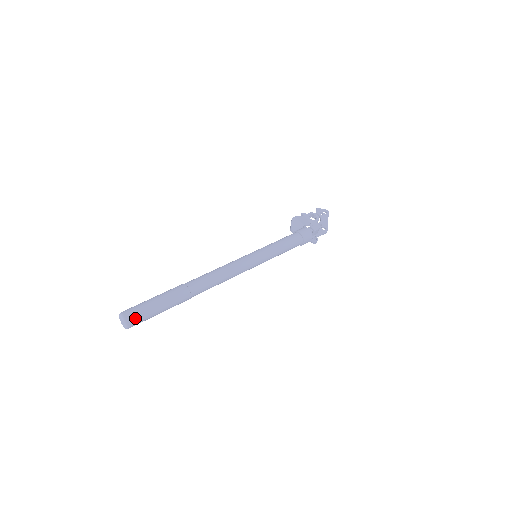
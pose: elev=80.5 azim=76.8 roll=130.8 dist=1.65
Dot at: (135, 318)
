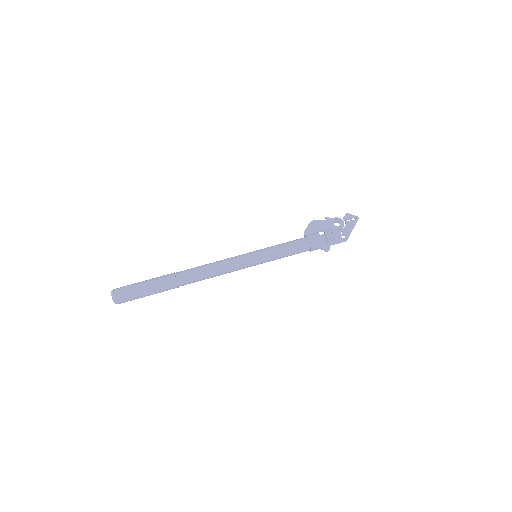
Dot at: (122, 296)
